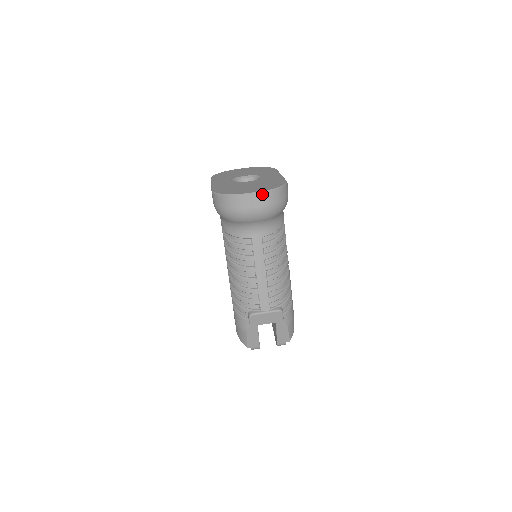
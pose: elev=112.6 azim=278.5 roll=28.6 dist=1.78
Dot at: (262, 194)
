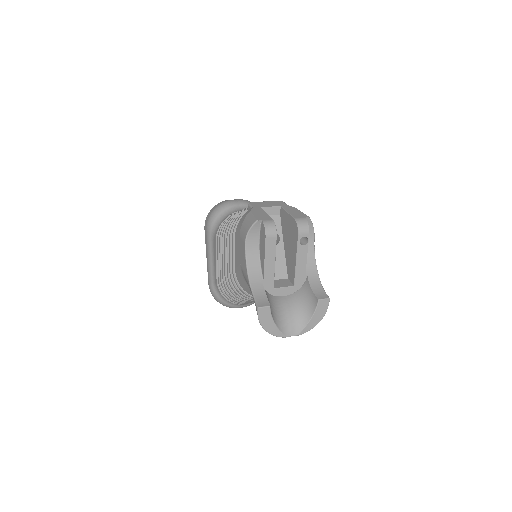
Dot at: occluded
